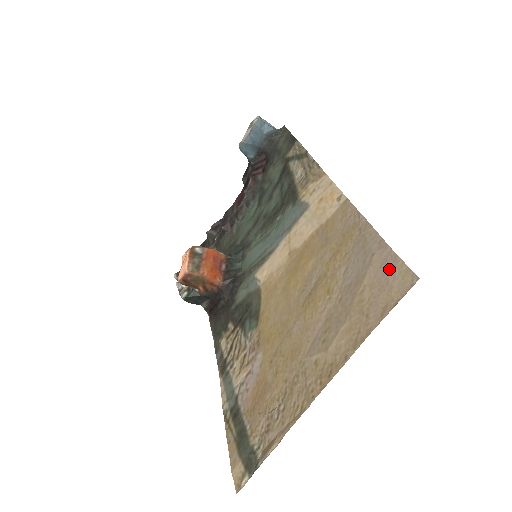
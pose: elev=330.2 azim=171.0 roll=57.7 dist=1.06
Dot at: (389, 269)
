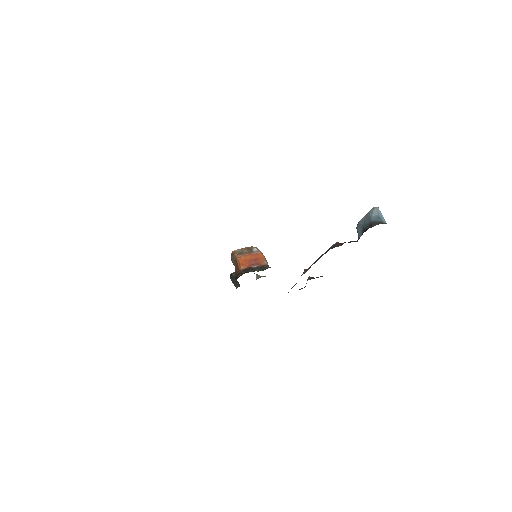
Dot at: occluded
